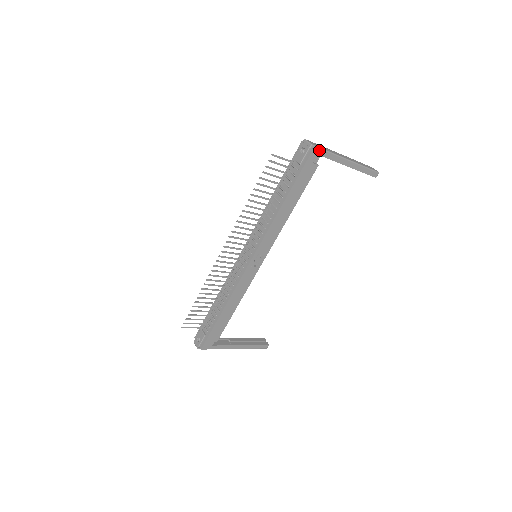
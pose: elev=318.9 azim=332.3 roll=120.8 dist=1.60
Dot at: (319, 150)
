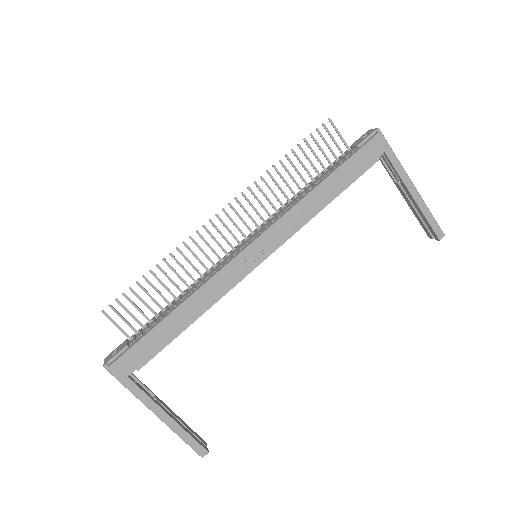
Dot at: (385, 143)
